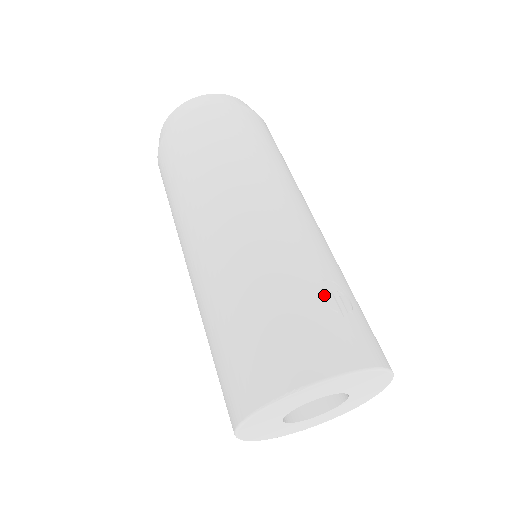
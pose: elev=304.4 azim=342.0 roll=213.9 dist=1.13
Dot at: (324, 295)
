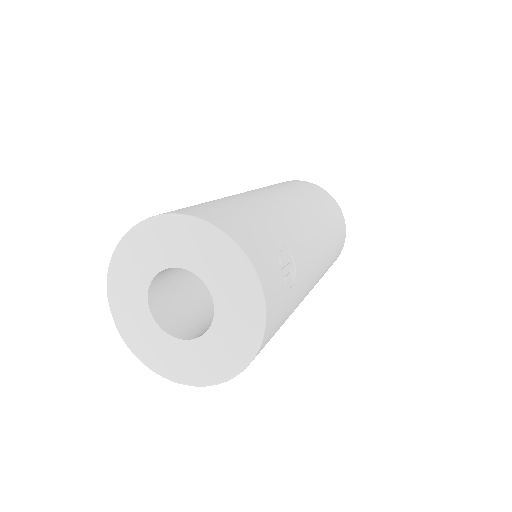
Dot at: (284, 252)
